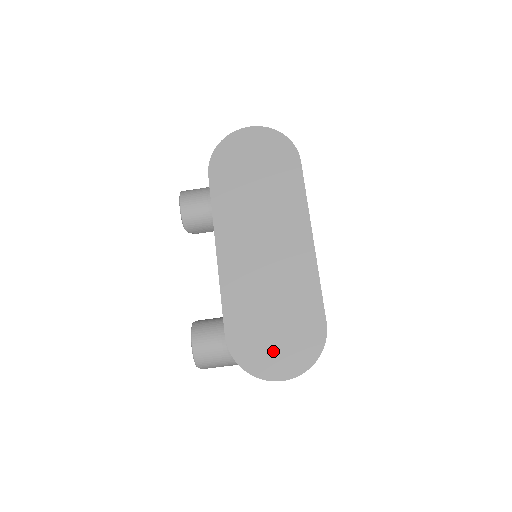
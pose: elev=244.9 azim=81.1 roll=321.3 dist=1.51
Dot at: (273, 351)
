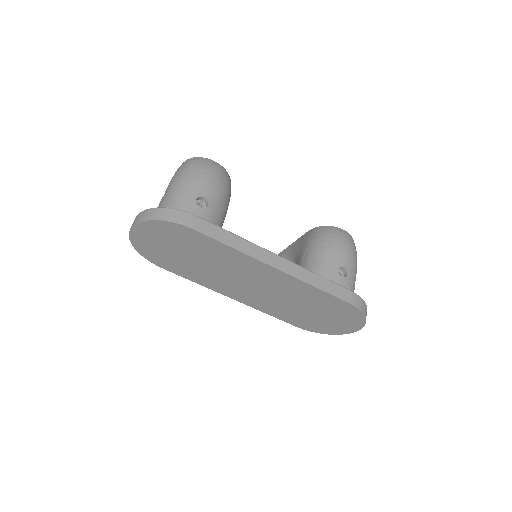
Dot at: (332, 324)
